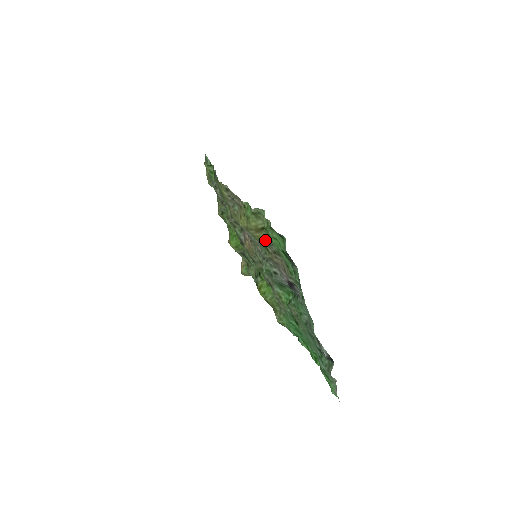
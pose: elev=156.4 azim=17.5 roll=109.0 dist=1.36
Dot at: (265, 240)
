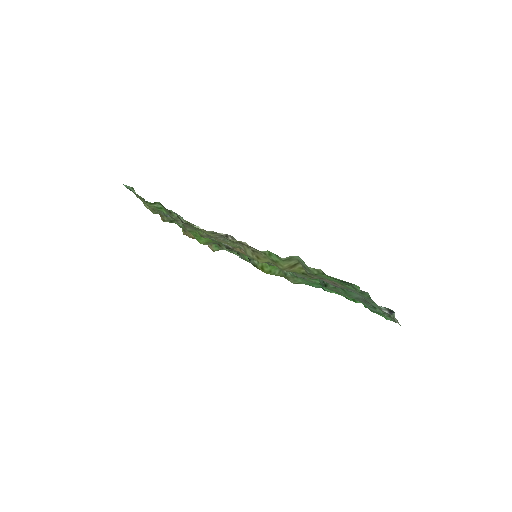
Dot at: (307, 274)
